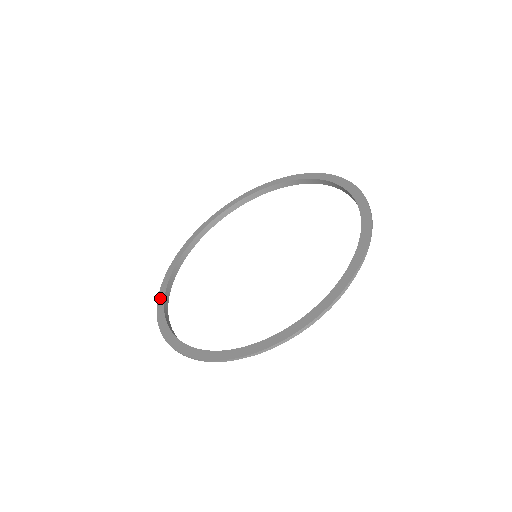
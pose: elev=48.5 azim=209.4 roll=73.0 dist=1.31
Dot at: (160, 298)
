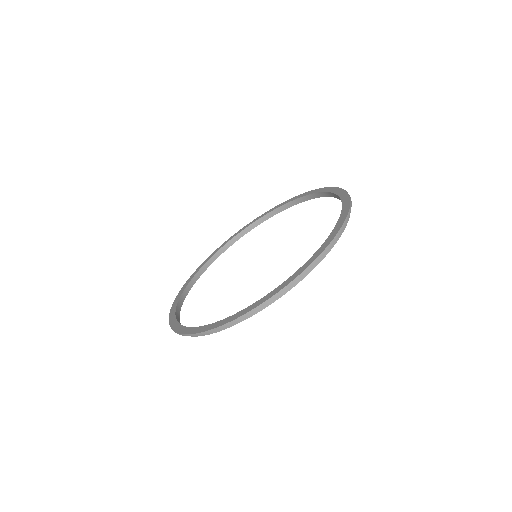
Dot at: (177, 297)
